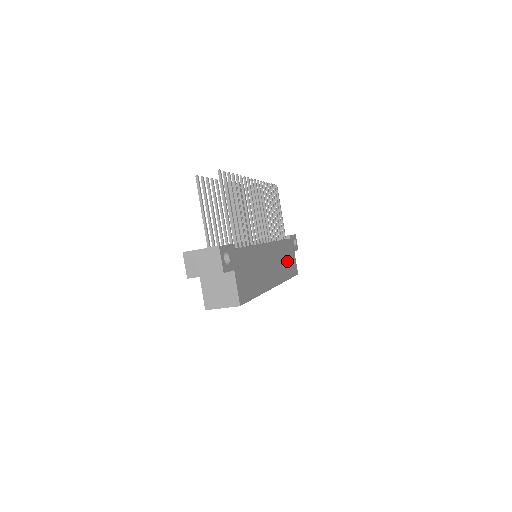
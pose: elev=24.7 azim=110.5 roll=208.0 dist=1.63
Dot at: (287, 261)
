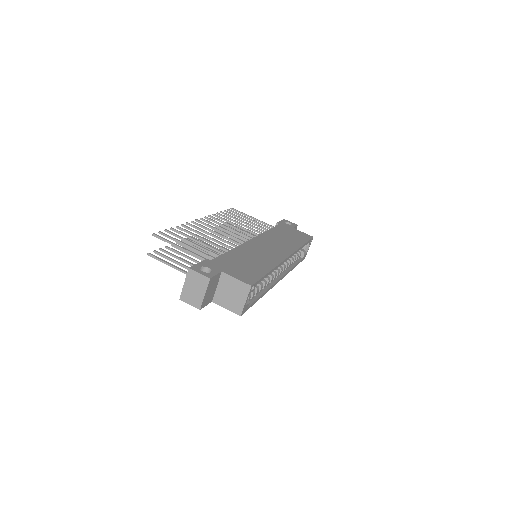
Dot at: (289, 237)
